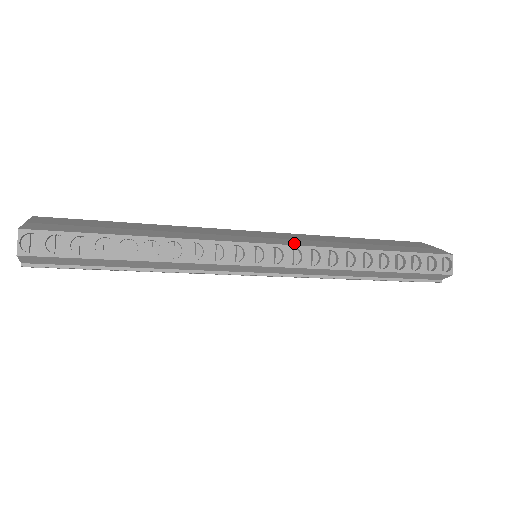
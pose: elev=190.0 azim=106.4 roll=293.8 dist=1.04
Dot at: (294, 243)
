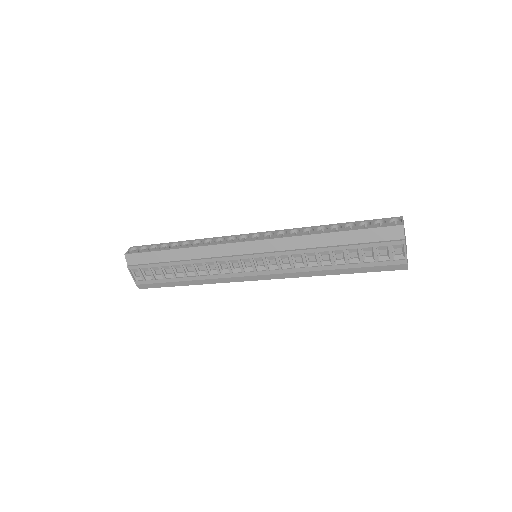
Dot at: occluded
